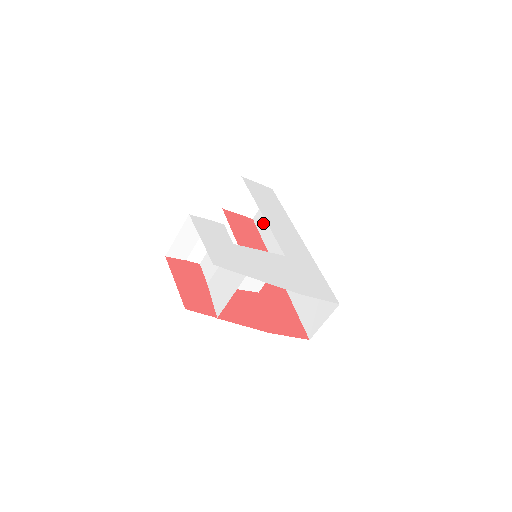
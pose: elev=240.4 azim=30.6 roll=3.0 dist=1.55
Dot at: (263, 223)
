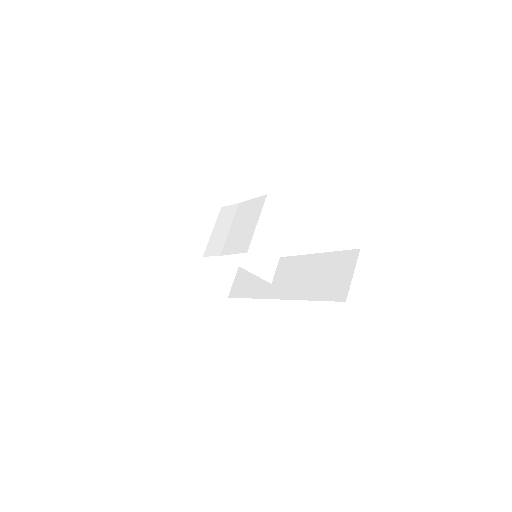
Dot at: (242, 288)
